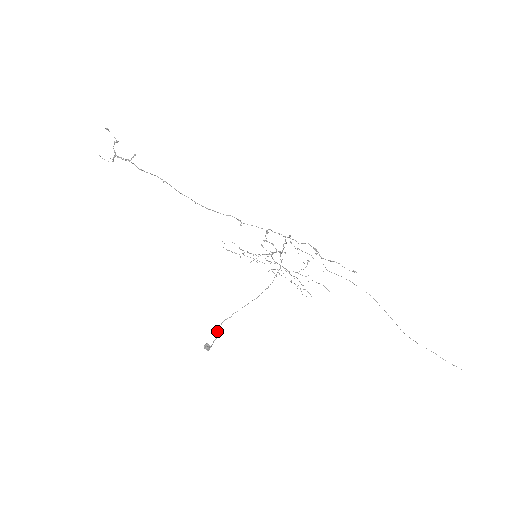
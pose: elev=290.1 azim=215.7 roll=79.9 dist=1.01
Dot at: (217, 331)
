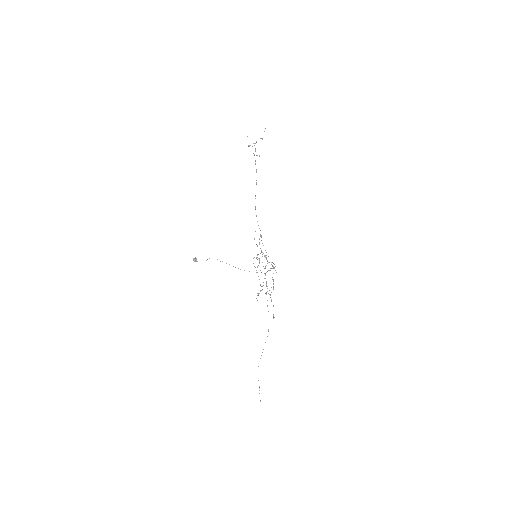
Dot at: occluded
